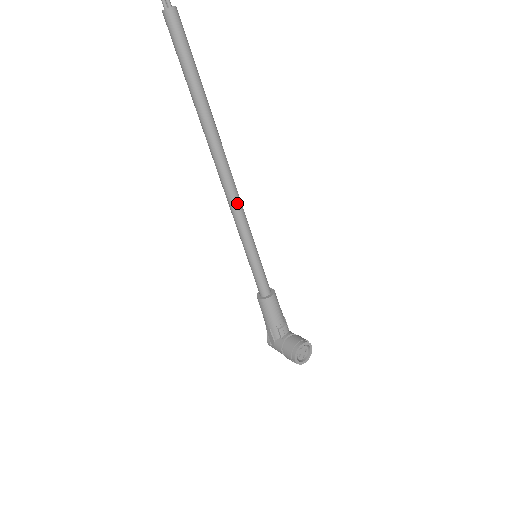
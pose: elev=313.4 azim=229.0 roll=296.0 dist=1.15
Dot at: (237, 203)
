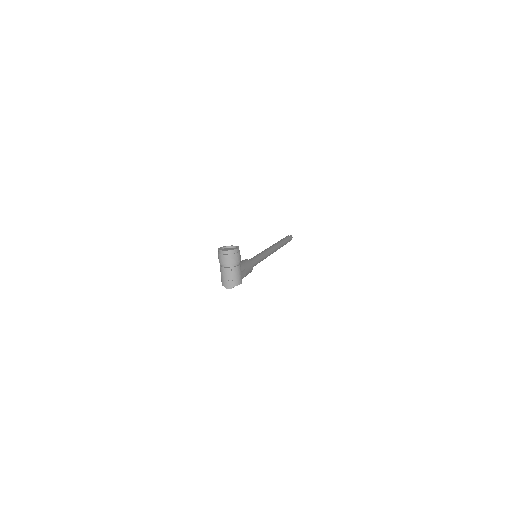
Dot at: (266, 250)
